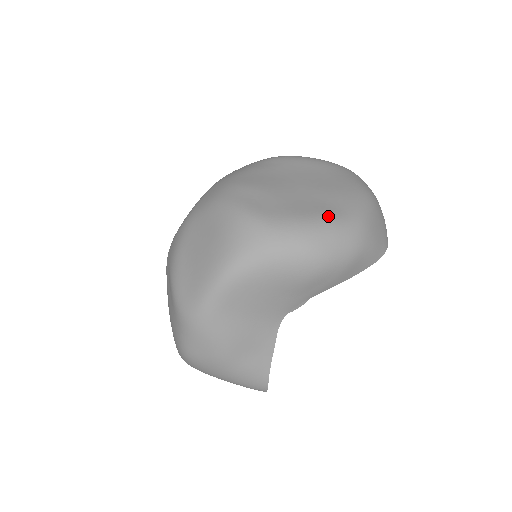
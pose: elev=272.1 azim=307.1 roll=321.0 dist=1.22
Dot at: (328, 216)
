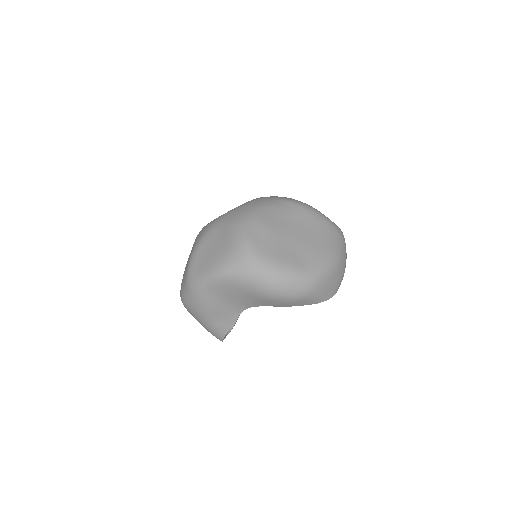
Dot at: (295, 267)
